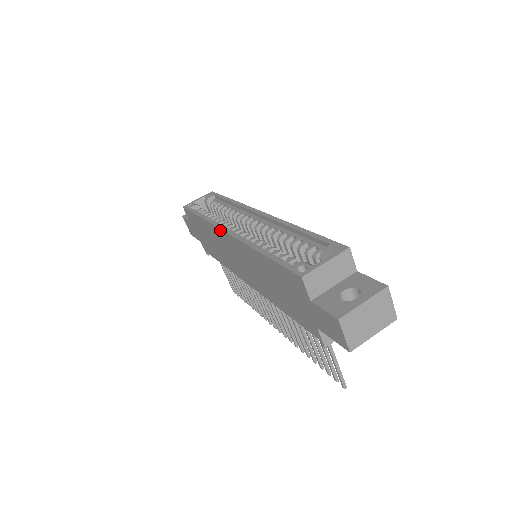
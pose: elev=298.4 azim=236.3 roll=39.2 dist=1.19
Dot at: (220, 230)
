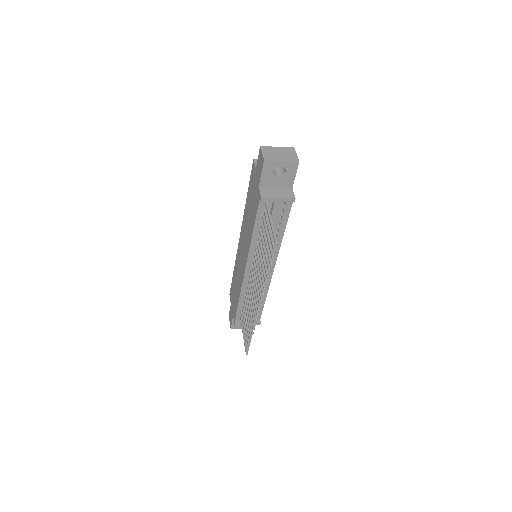
Dot at: (238, 244)
